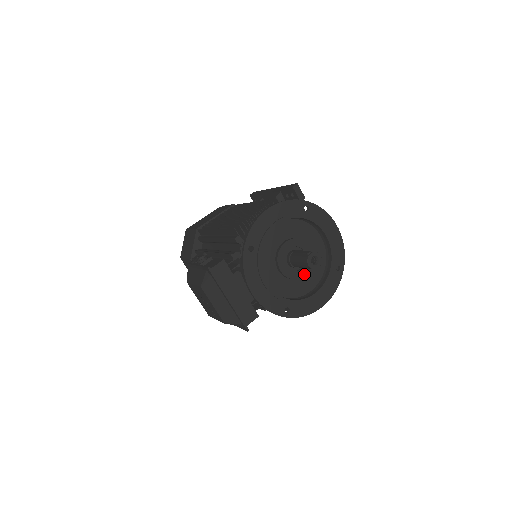
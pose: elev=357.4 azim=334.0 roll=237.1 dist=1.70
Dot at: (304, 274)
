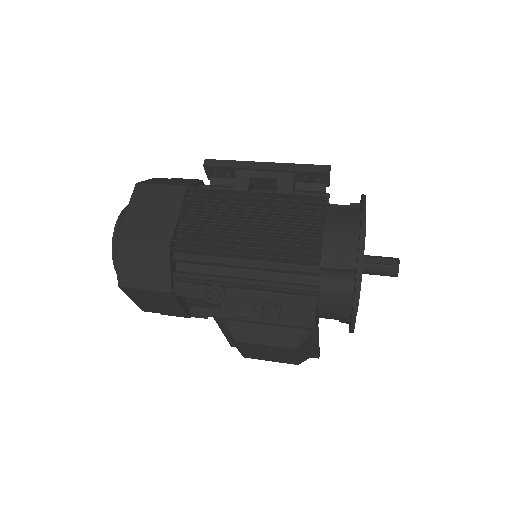
Dot at: occluded
